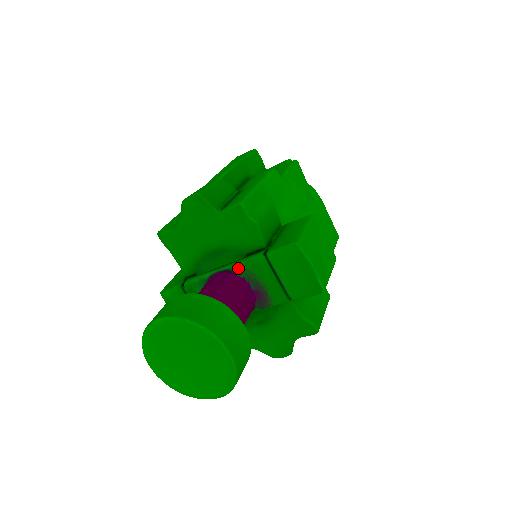
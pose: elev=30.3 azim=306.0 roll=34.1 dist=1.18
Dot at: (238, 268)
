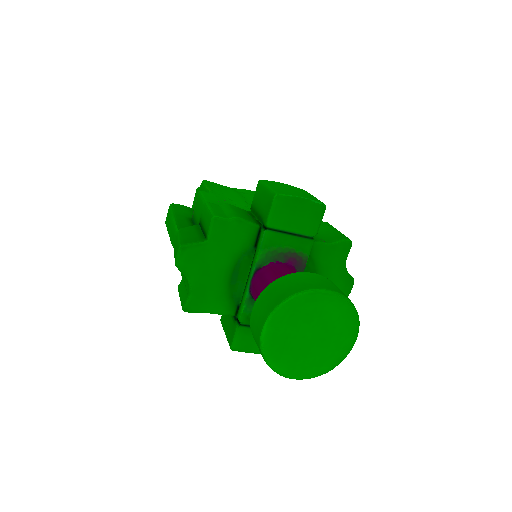
Dot at: (260, 260)
